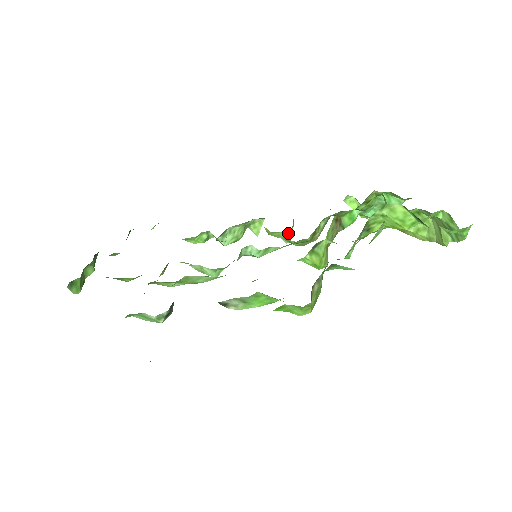
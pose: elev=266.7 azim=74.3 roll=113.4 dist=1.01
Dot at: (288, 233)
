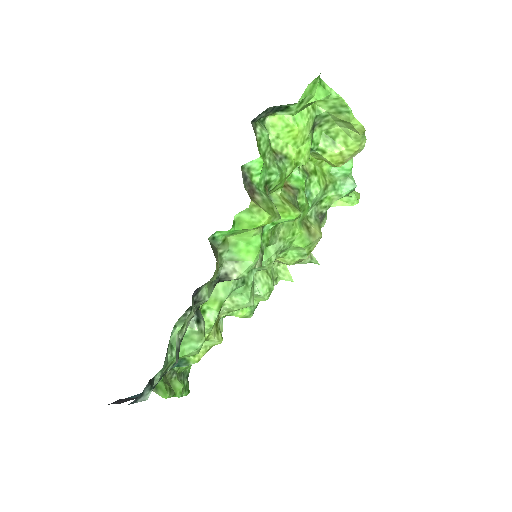
Dot at: (309, 258)
